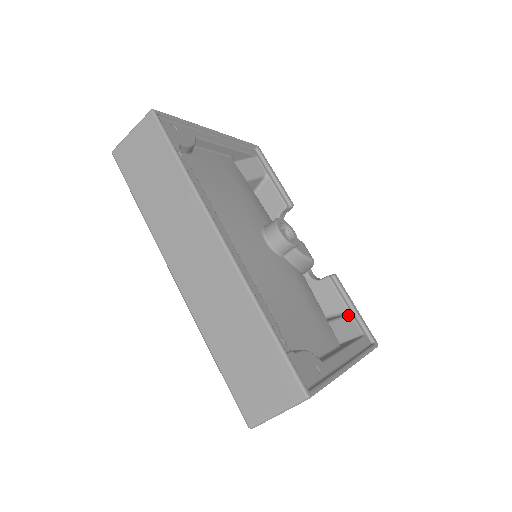
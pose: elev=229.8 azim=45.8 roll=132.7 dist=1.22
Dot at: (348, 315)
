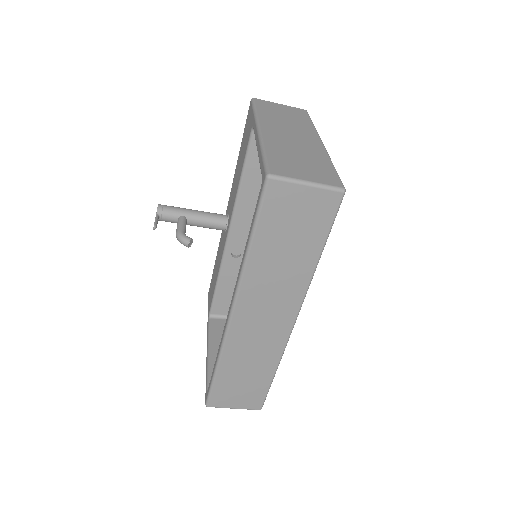
Dot at: occluded
